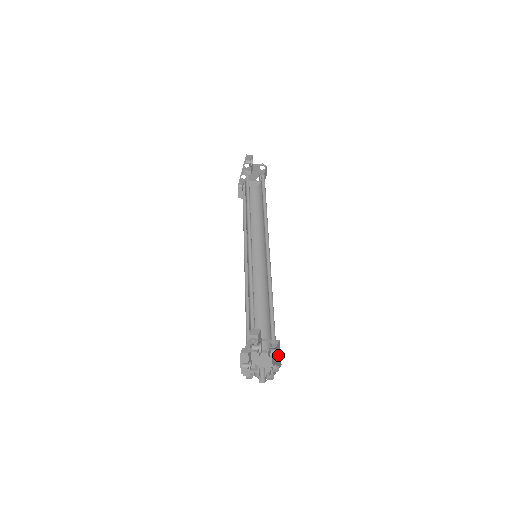
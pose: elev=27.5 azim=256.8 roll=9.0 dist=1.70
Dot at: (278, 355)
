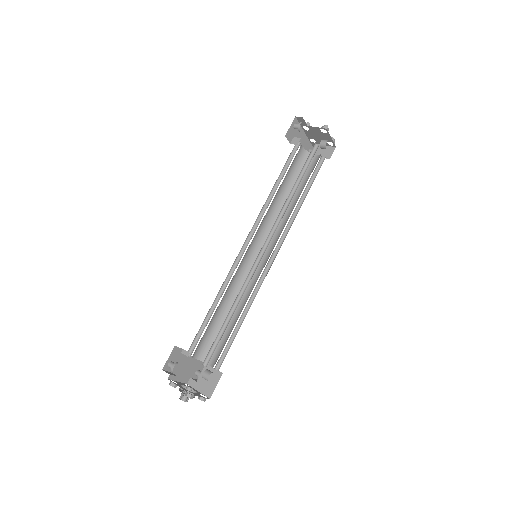
Dot at: occluded
